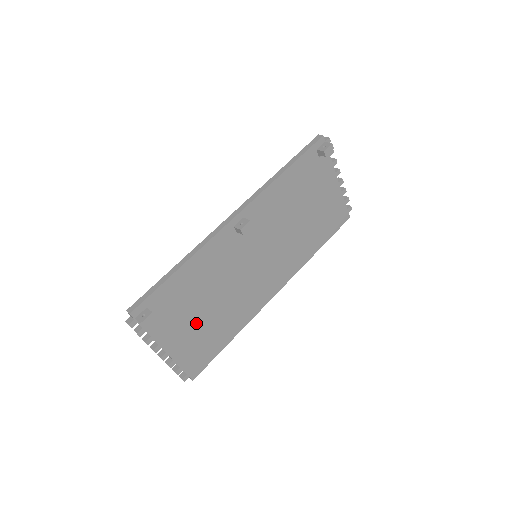
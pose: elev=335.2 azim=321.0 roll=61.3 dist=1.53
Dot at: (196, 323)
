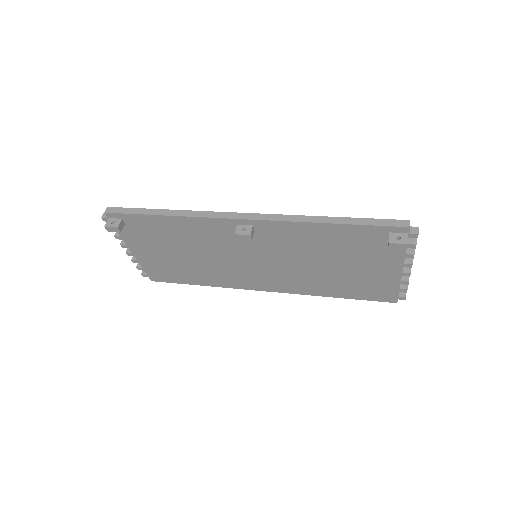
Dot at: (167, 255)
